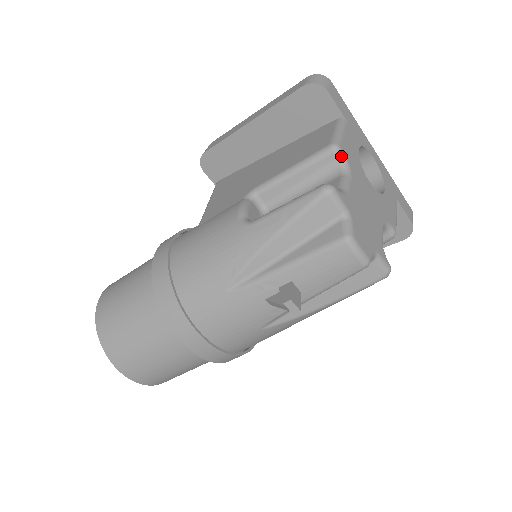
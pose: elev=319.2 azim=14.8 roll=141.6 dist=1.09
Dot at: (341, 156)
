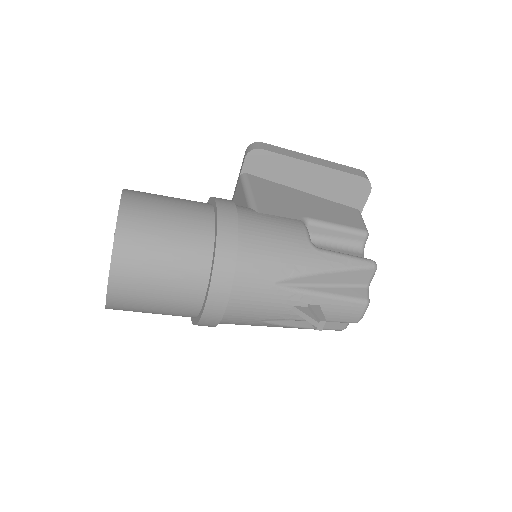
Dot at: occluded
